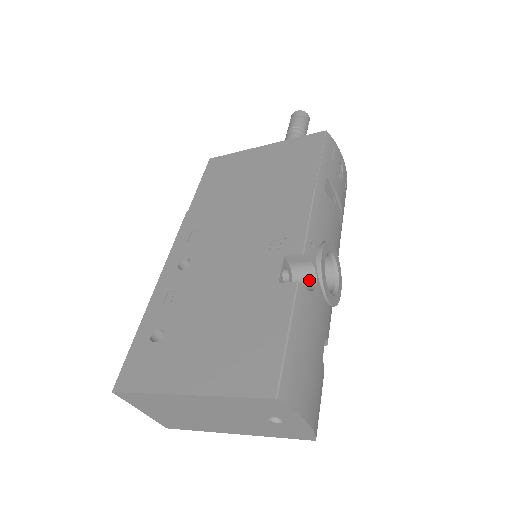
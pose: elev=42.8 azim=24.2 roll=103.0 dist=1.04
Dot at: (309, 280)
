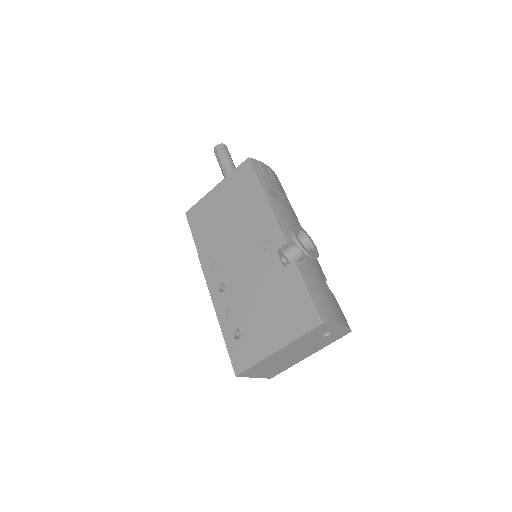
Dot at: (297, 254)
